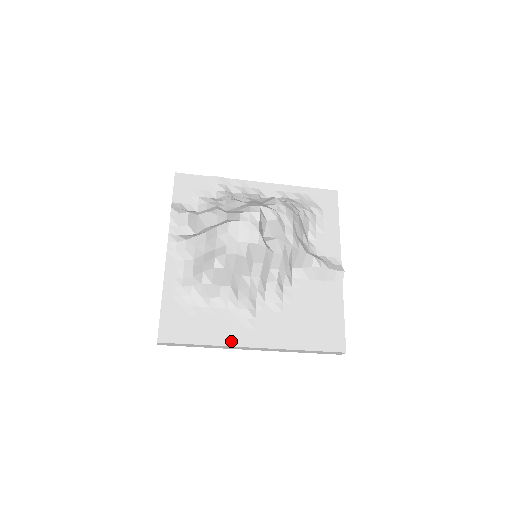
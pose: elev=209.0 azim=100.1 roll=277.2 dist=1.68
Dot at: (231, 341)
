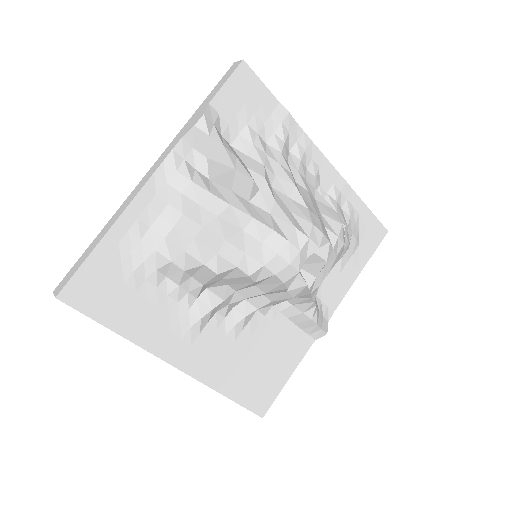
Dot at: (154, 346)
